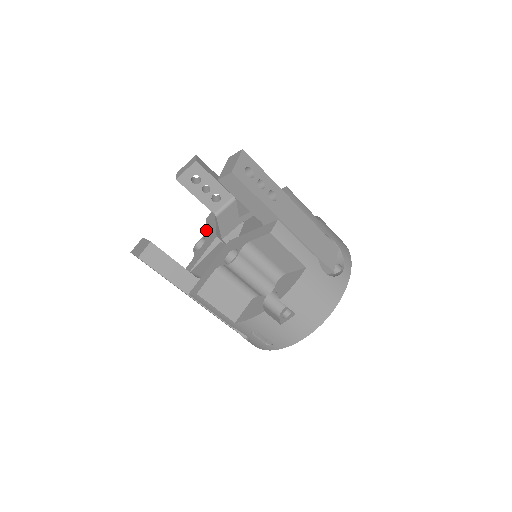
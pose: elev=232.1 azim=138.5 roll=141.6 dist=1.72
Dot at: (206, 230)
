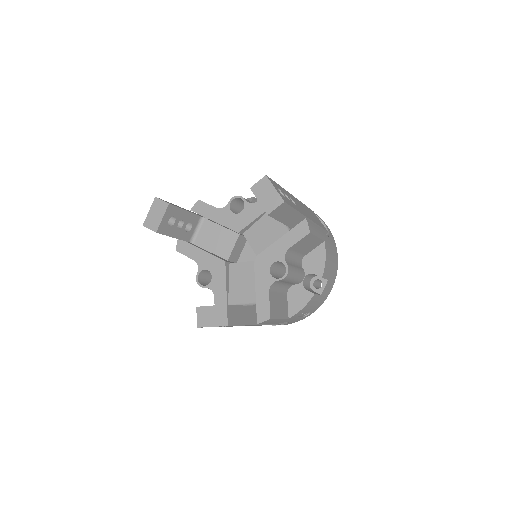
Dot at: (196, 261)
